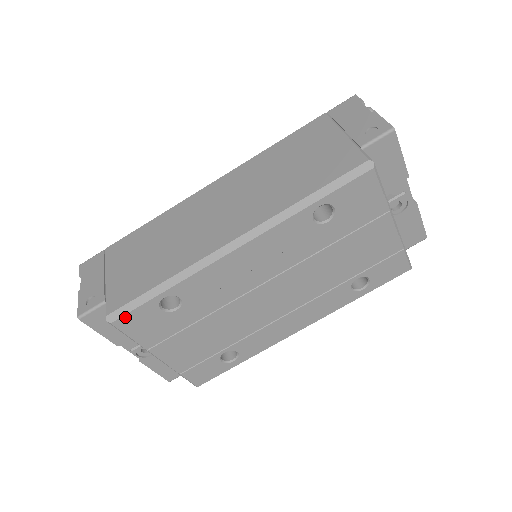
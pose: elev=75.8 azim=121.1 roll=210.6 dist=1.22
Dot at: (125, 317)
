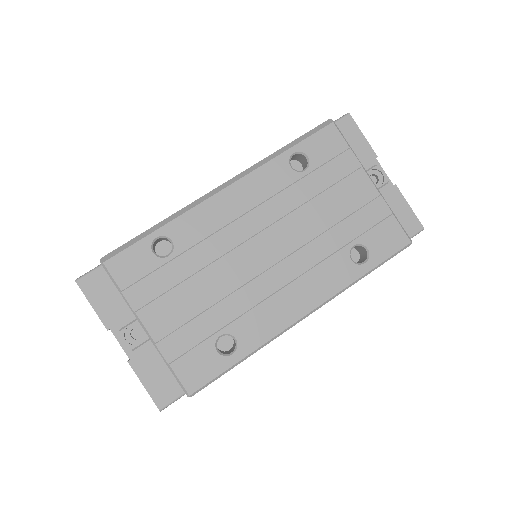
Dot at: (118, 257)
